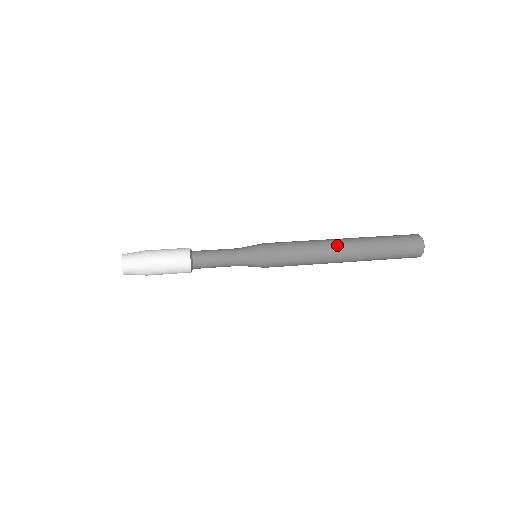
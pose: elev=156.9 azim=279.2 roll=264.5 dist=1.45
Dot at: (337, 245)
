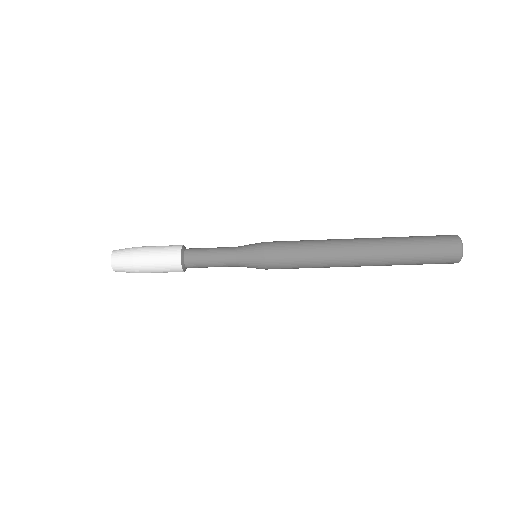
Dot at: (349, 243)
